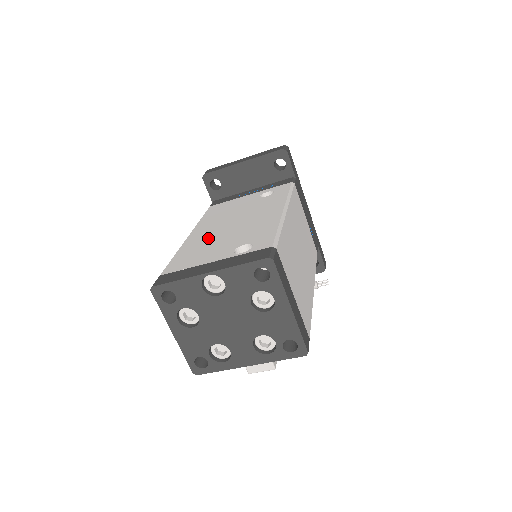
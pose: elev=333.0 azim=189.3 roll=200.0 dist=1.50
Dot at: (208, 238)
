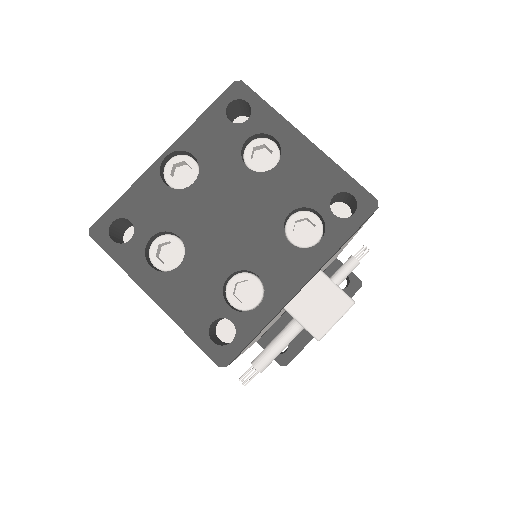
Dot at: occluded
